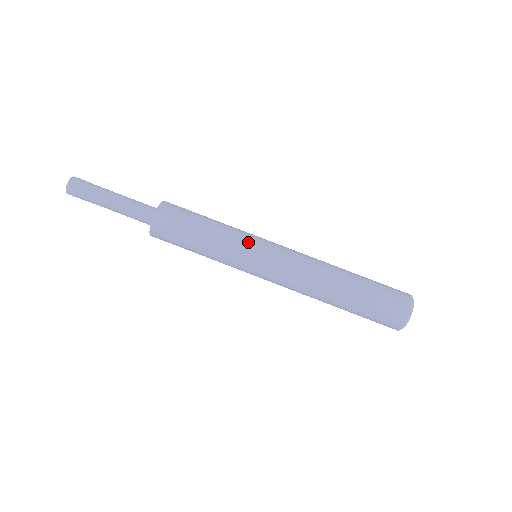
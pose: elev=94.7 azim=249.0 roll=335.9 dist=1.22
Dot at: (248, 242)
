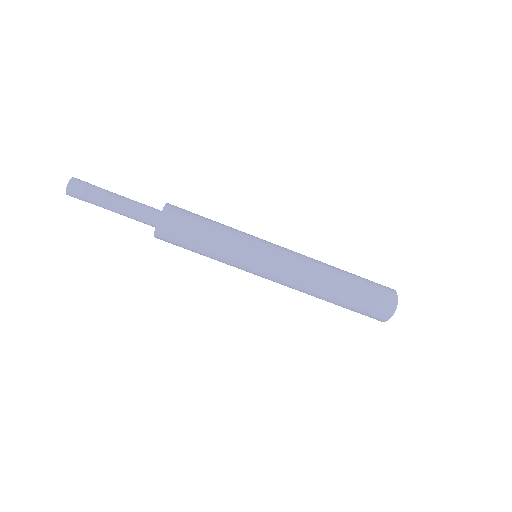
Dot at: (251, 241)
